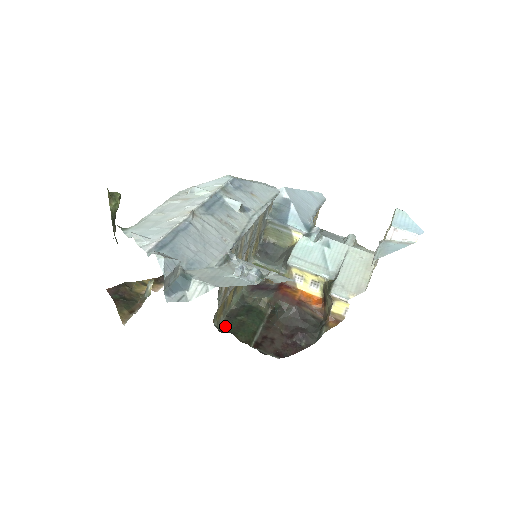
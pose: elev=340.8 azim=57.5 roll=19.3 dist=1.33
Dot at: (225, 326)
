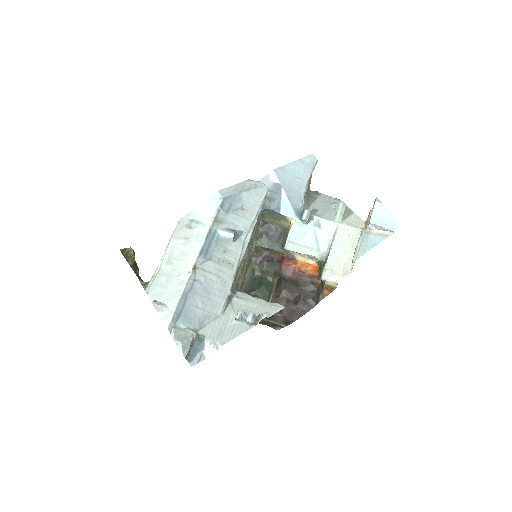
Dot at: occluded
